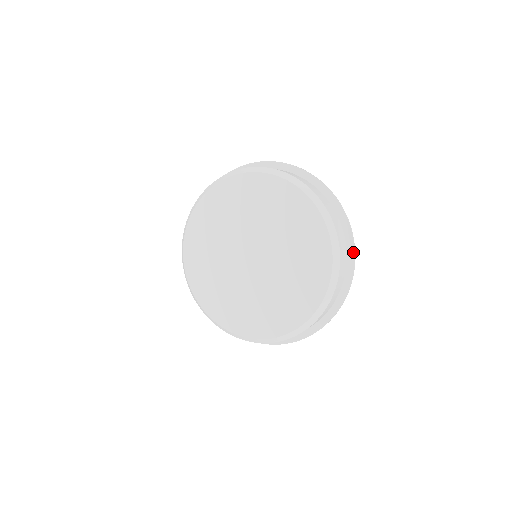
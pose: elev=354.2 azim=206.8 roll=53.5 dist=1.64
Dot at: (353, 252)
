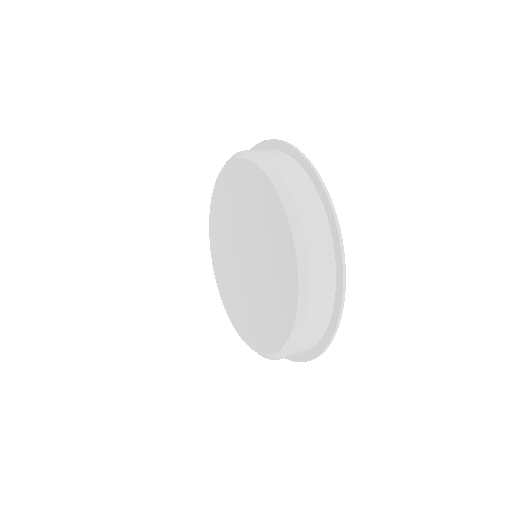
Dot at: (311, 358)
